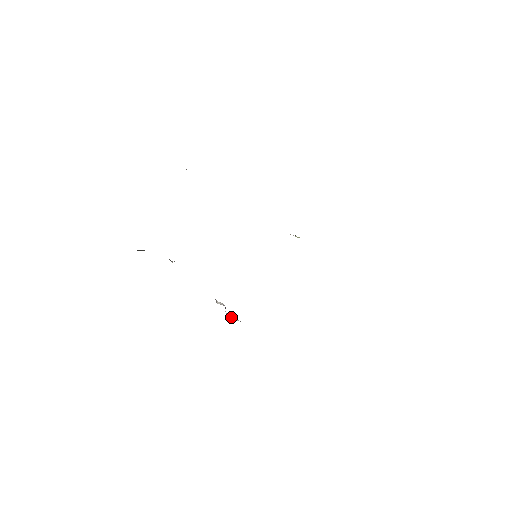
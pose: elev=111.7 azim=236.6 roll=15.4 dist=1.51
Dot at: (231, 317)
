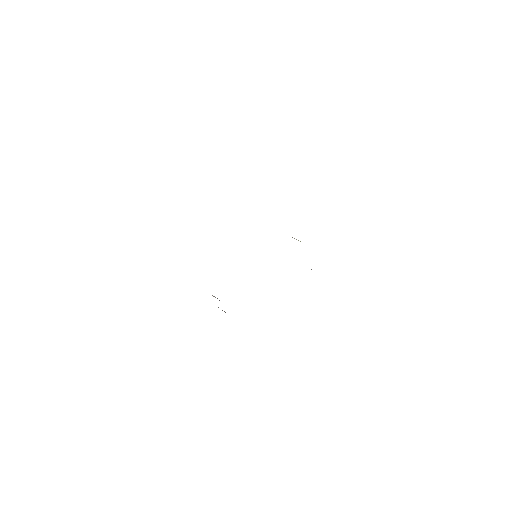
Dot at: (222, 310)
